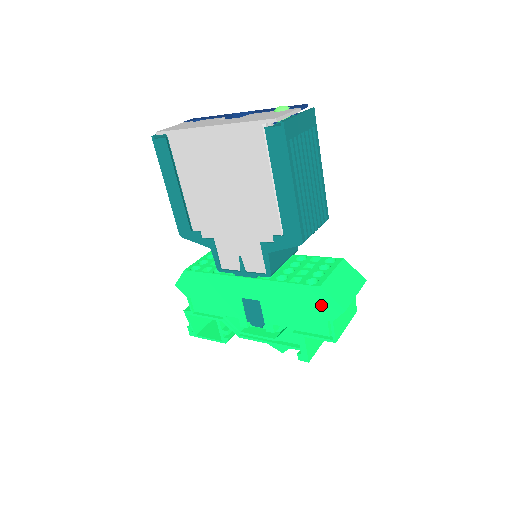
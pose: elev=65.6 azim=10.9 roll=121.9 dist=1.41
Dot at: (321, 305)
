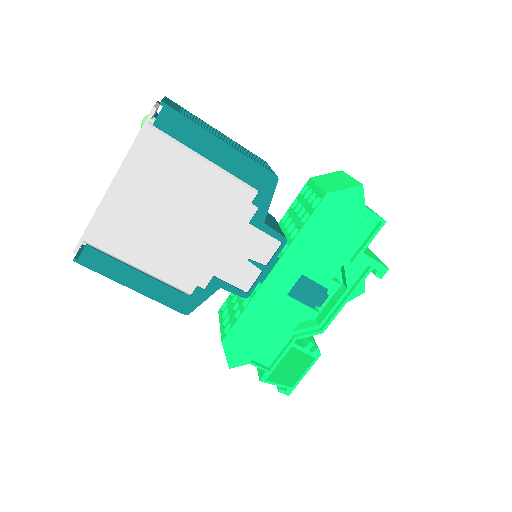
Dot at: (344, 207)
